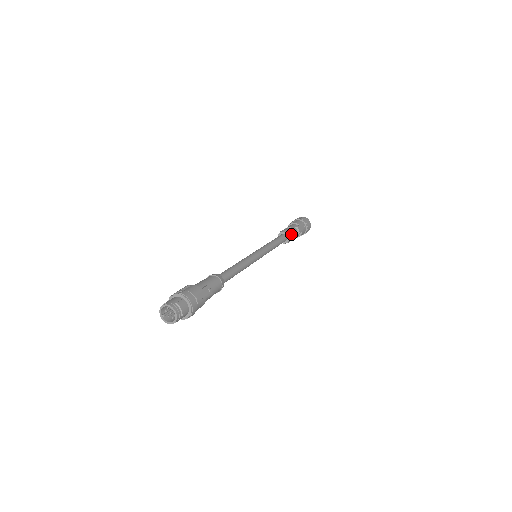
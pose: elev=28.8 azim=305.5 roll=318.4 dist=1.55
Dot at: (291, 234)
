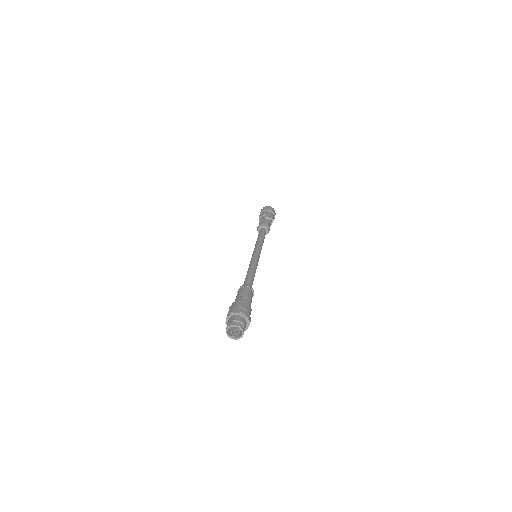
Dot at: (266, 224)
